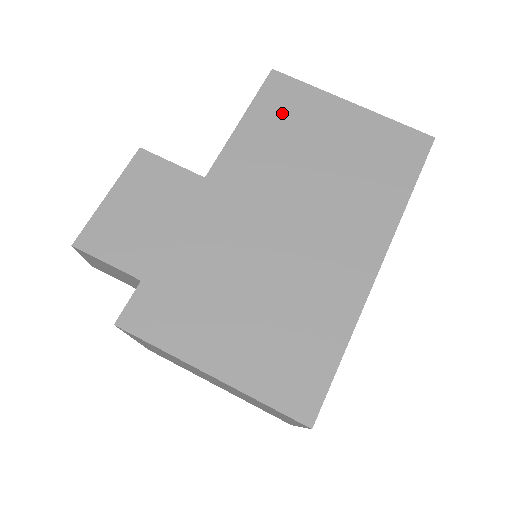
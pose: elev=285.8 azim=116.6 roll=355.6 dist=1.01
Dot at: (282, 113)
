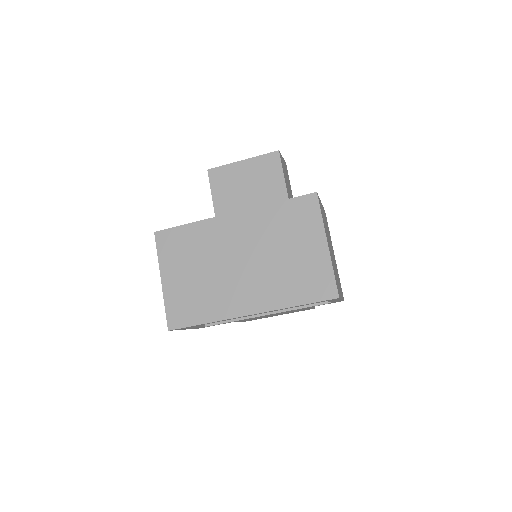
Dot at: (294, 217)
